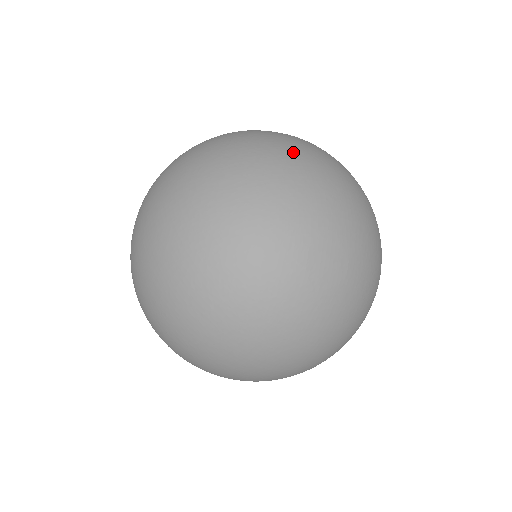
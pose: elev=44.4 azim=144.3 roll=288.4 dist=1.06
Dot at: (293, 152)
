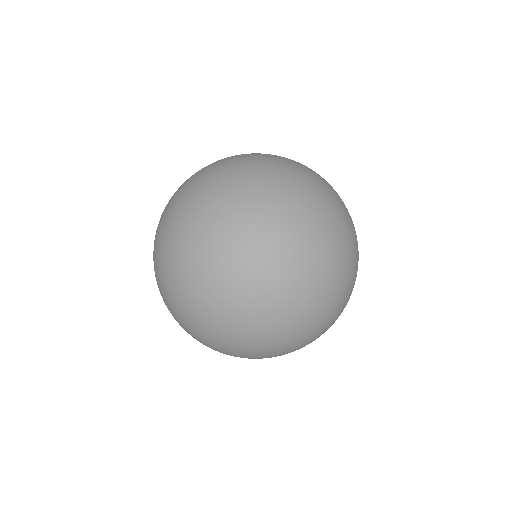
Dot at: (353, 236)
